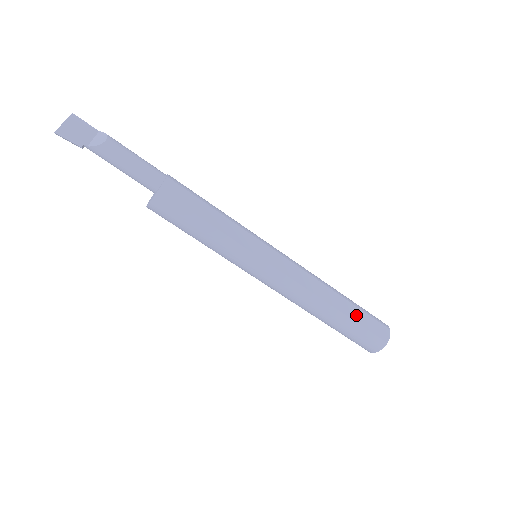
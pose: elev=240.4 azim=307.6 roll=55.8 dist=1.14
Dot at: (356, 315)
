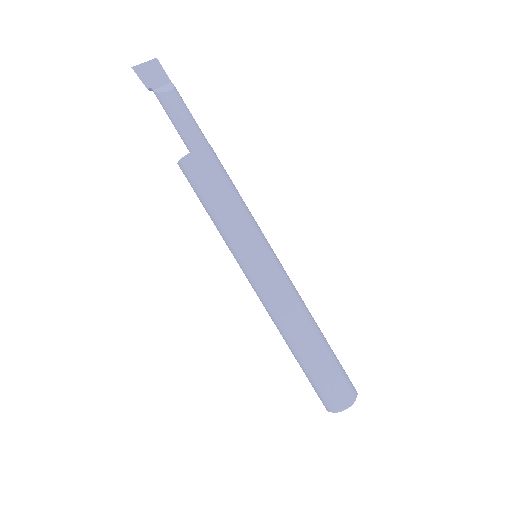
Dot at: (325, 364)
